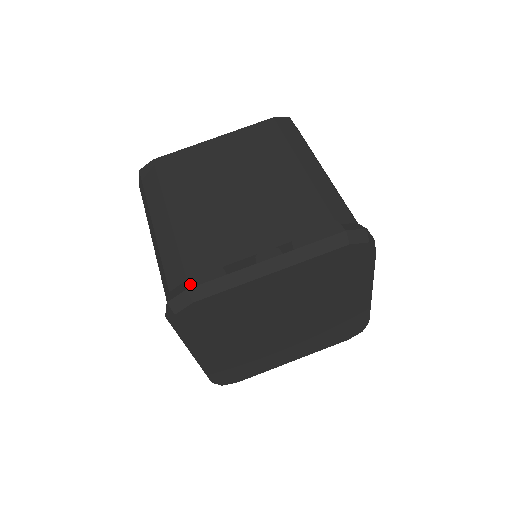
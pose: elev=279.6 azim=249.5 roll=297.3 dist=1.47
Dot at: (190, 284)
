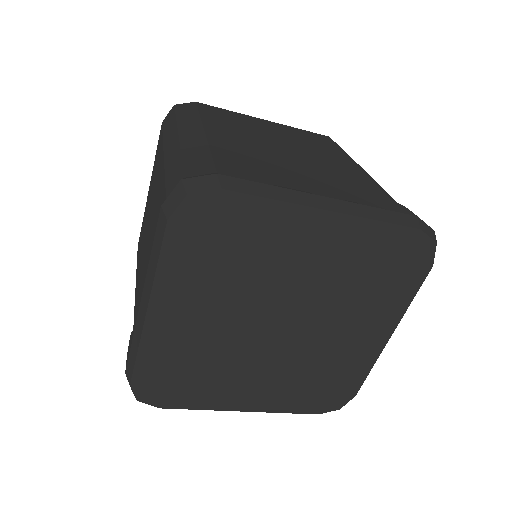
Dot at: (126, 365)
